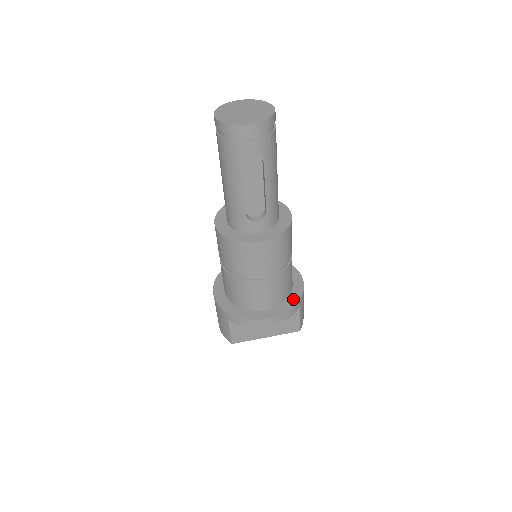
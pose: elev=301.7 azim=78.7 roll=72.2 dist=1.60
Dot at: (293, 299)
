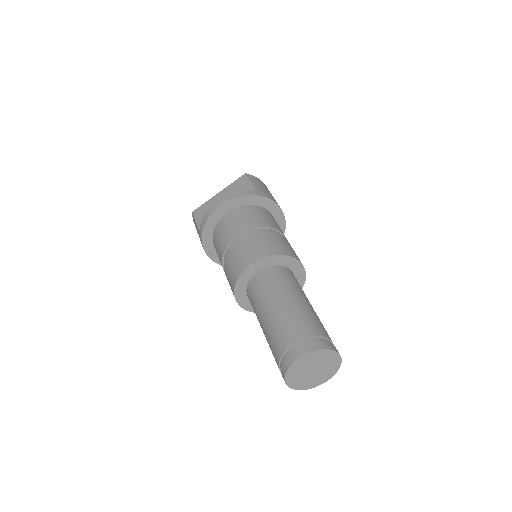
Dot at: occluded
